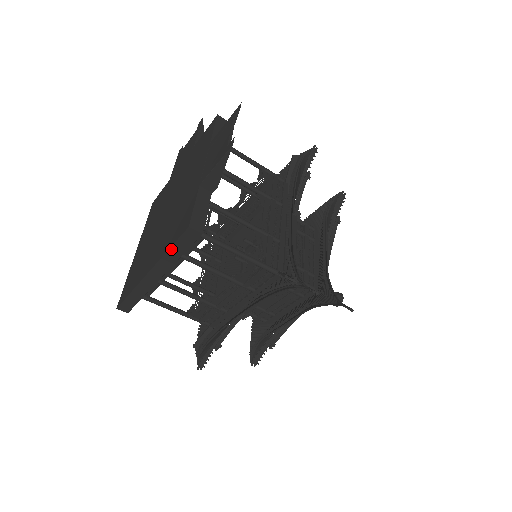
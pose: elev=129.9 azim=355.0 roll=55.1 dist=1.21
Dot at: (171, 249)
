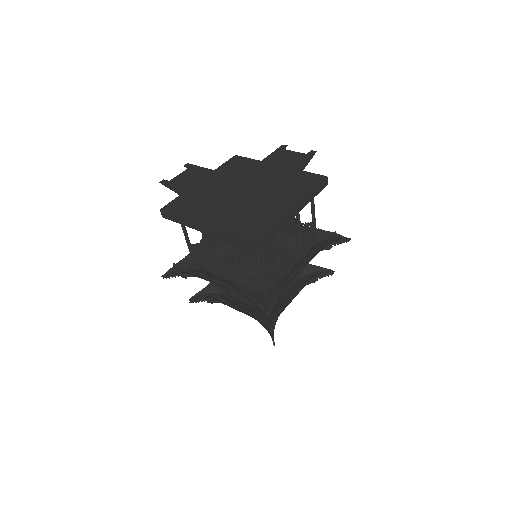
Dot at: (313, 190)
